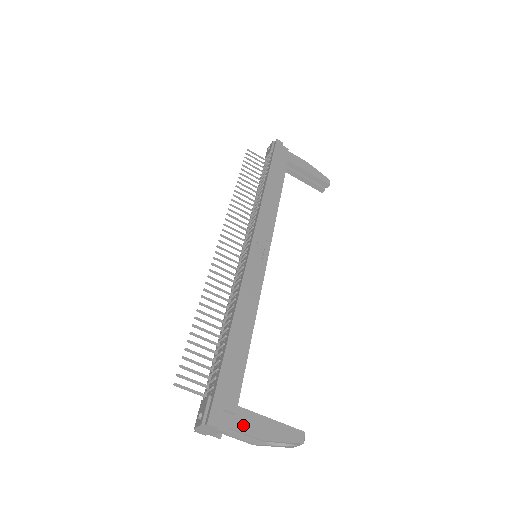
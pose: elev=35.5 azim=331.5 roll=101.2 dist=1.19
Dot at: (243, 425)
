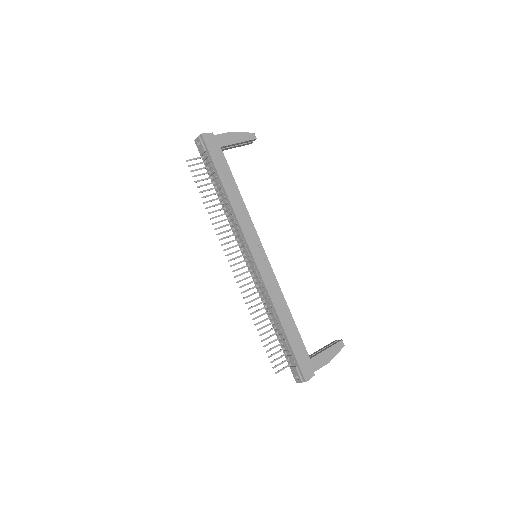
Dot at: (317, 365)
